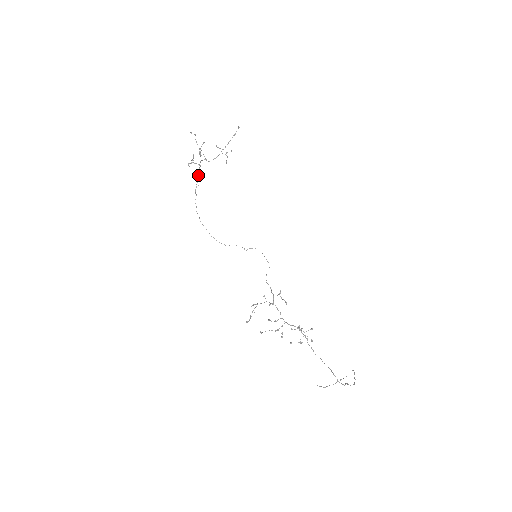
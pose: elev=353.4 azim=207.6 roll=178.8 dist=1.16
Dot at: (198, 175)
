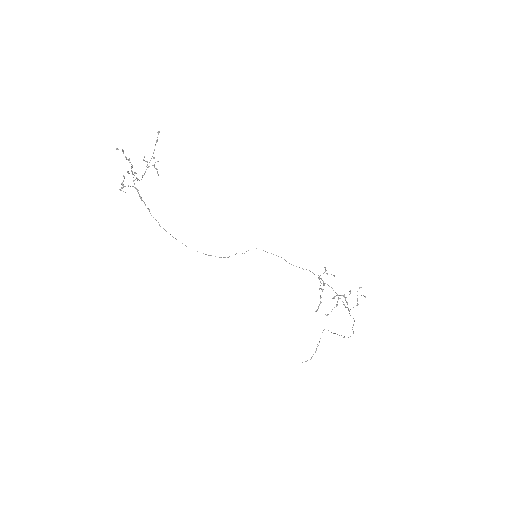
Dot at: (140, 198)
